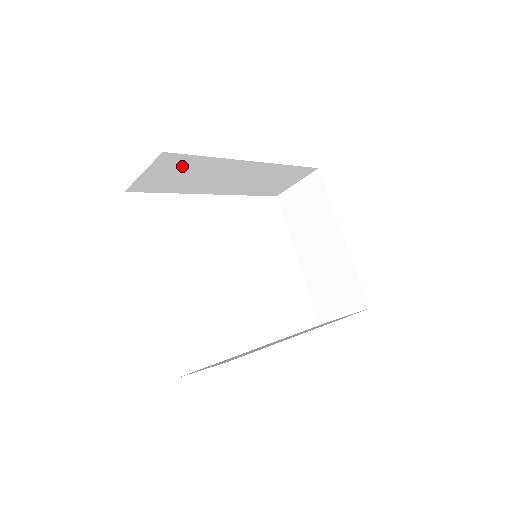
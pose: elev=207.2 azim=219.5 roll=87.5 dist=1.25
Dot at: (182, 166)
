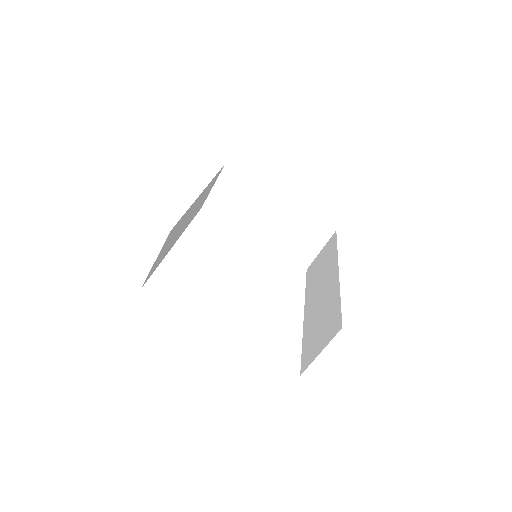
Dot at: (173, 233)
